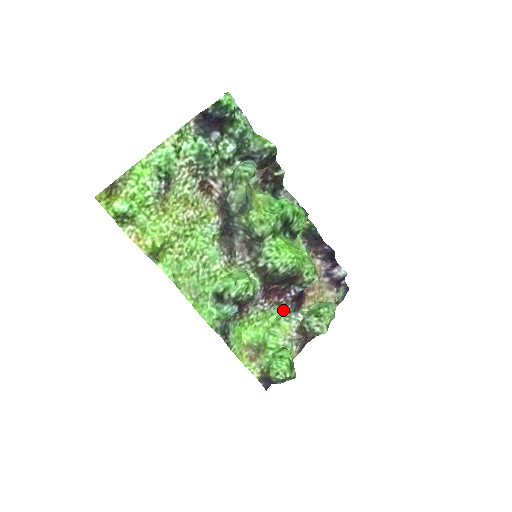
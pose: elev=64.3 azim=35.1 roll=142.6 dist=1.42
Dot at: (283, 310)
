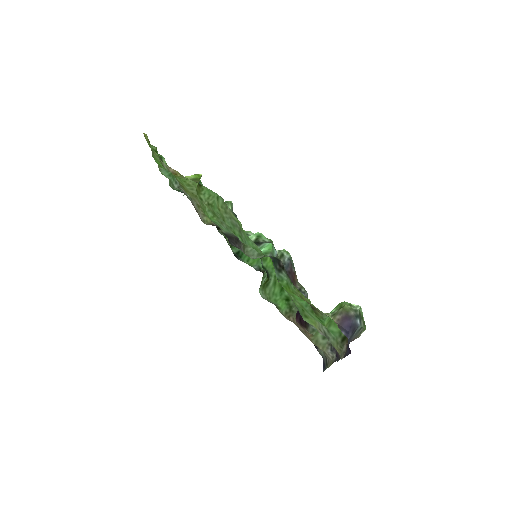
Dot at: (299, 312)
